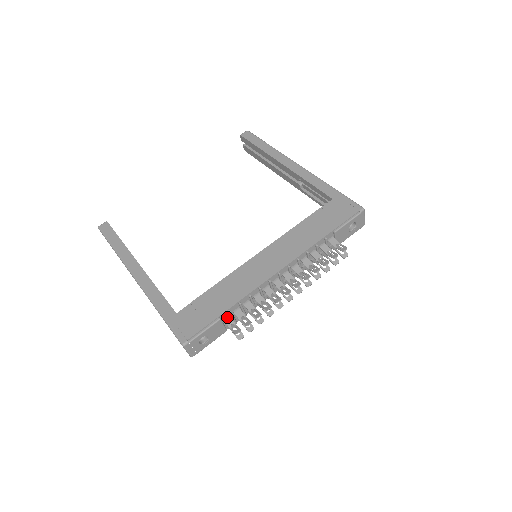
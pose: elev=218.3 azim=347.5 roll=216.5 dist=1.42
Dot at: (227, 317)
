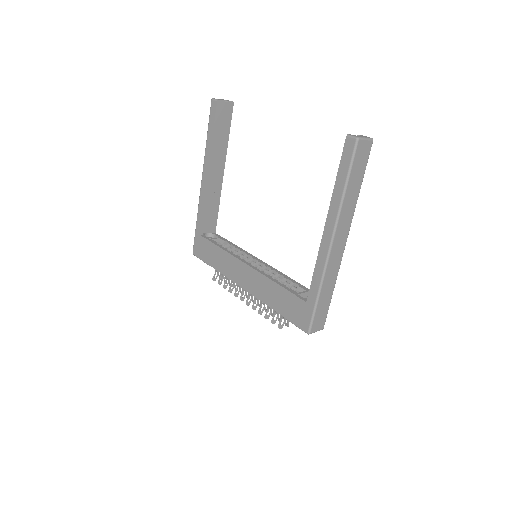
Dot at: occluded
